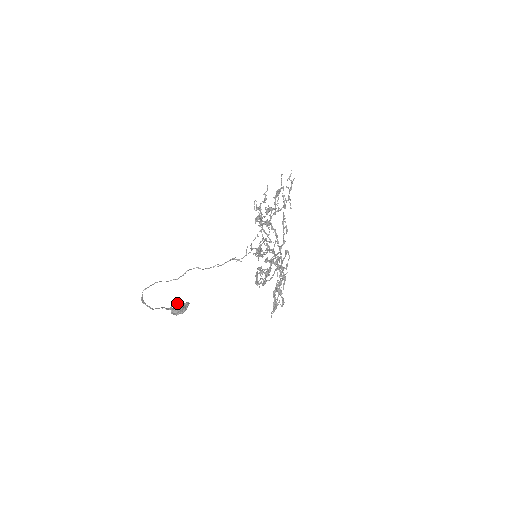
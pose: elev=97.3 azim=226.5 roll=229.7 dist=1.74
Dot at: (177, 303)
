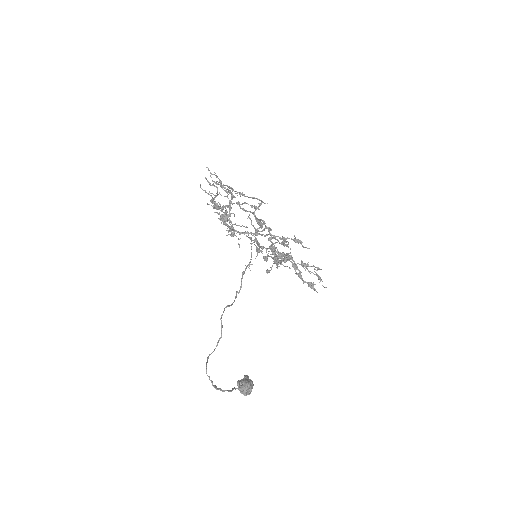
Dot at: occluded
